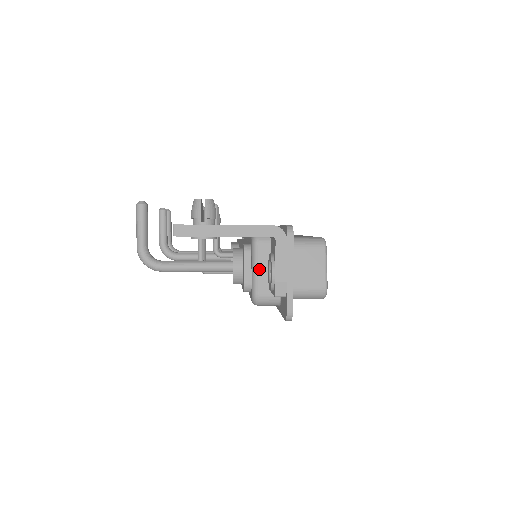
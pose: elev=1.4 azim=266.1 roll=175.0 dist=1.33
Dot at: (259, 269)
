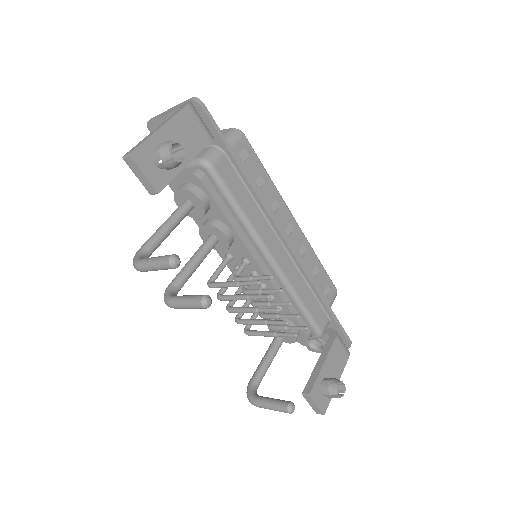
Dot at: occluded
